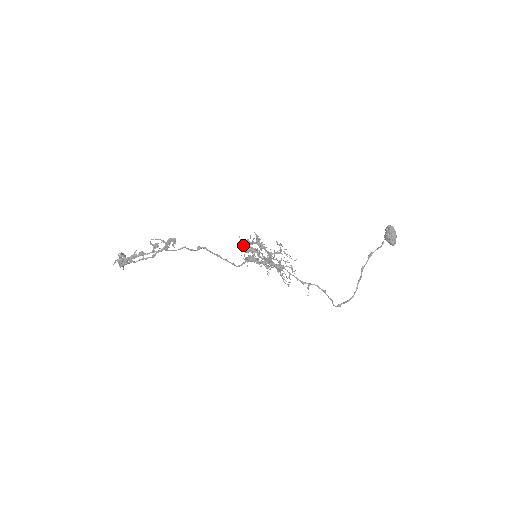
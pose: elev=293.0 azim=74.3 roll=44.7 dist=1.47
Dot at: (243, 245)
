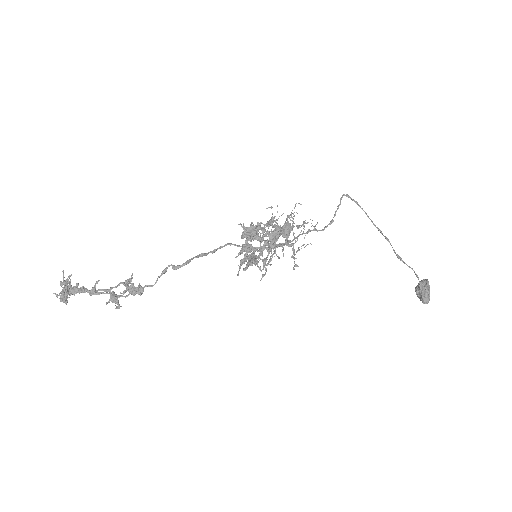
Dot at: (241, 263)
